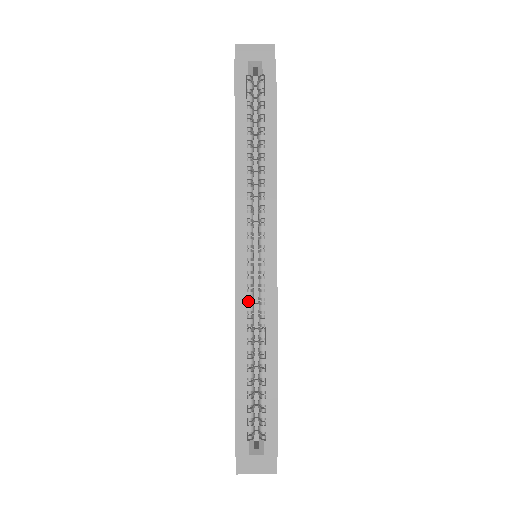
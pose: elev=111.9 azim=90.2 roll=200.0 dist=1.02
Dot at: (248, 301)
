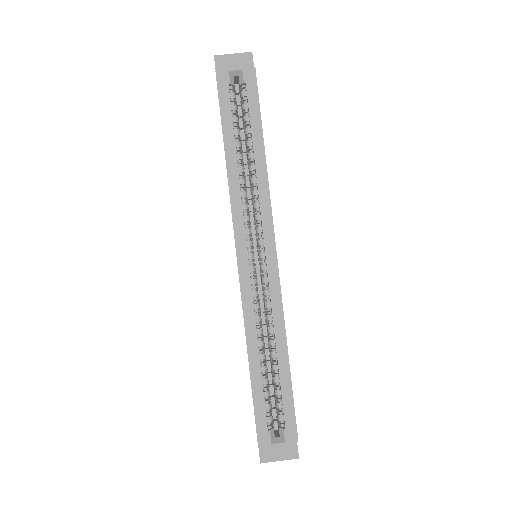
Dot at: occluded
